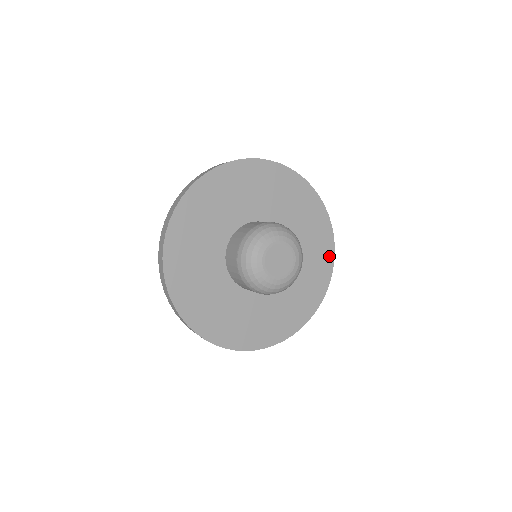
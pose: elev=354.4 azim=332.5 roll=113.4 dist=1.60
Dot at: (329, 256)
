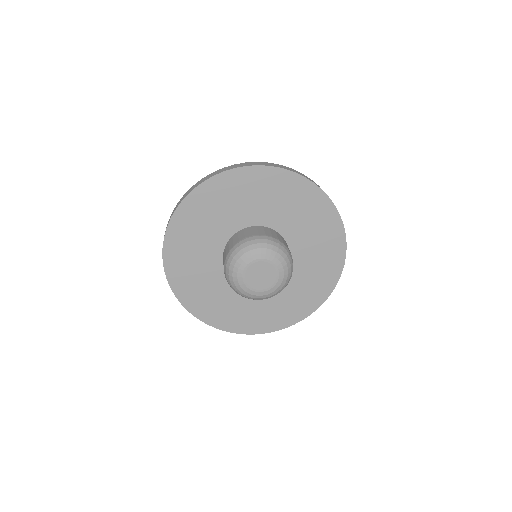
Dot at: (330, 212)
